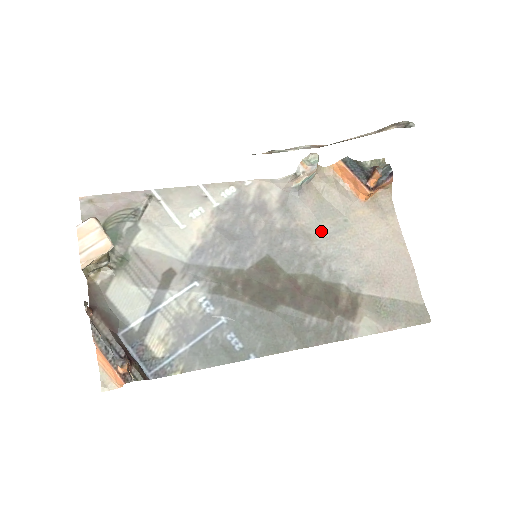
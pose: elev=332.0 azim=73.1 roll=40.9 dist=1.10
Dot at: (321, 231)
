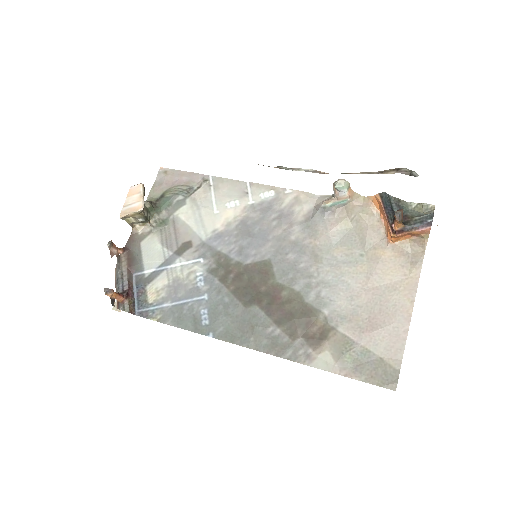
Dot at: (330, 256)
